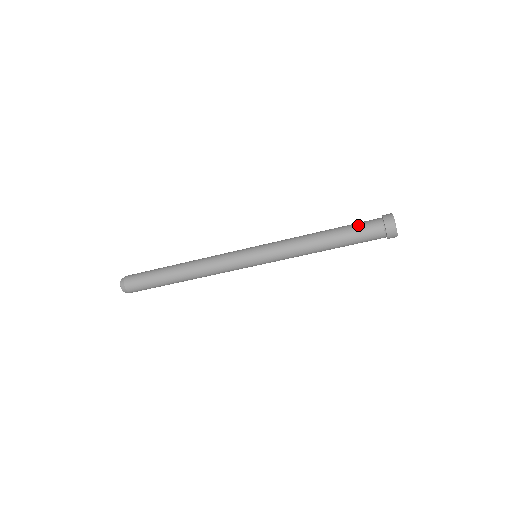
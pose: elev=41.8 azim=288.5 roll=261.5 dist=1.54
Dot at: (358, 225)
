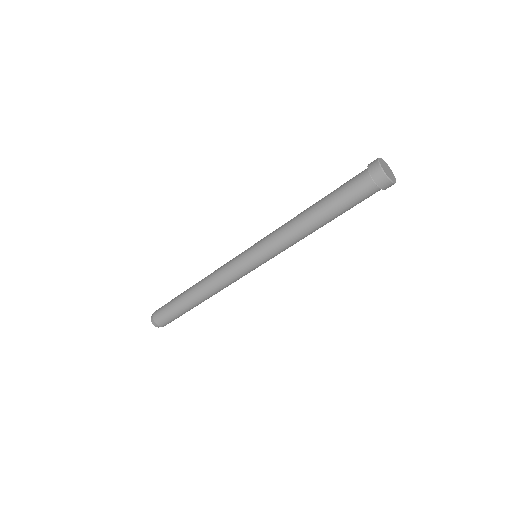
Dot at: occluded
